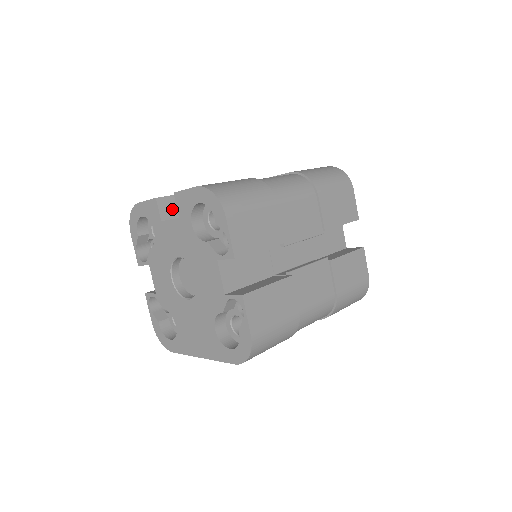
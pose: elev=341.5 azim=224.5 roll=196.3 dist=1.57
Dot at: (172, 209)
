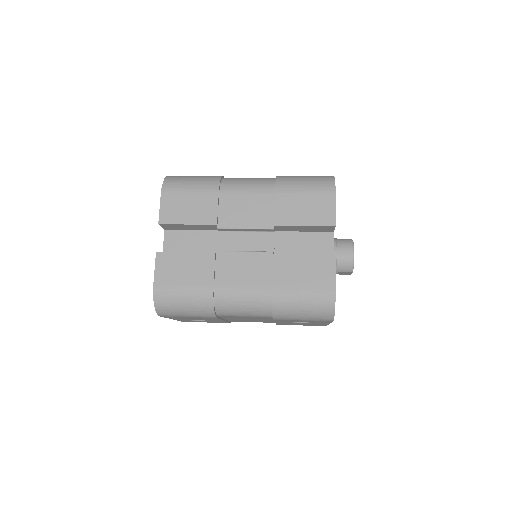
Dot at: occluded
